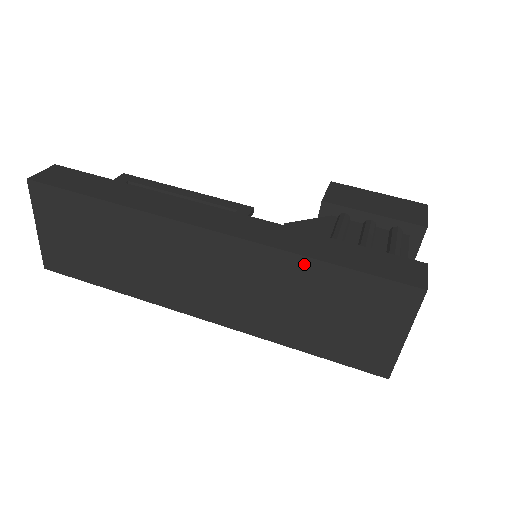
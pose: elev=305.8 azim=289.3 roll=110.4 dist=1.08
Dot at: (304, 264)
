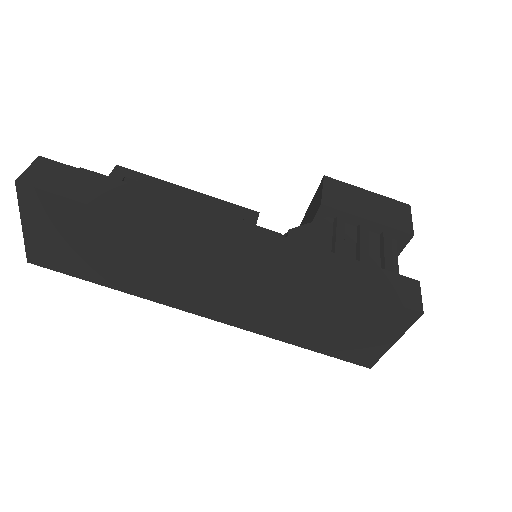
Dot at: (318, 285)
